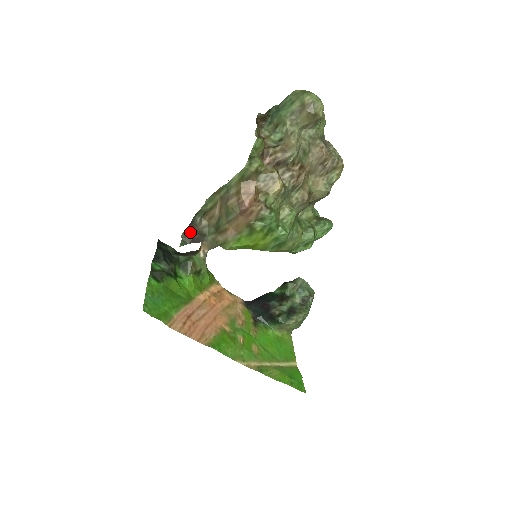
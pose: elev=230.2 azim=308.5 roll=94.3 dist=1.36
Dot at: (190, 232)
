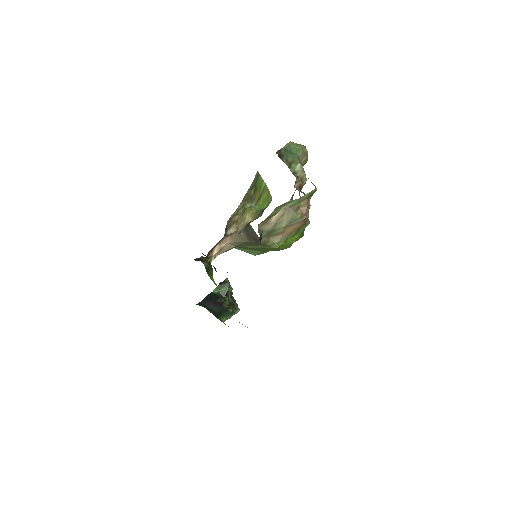
Dot at: (261, 235)
